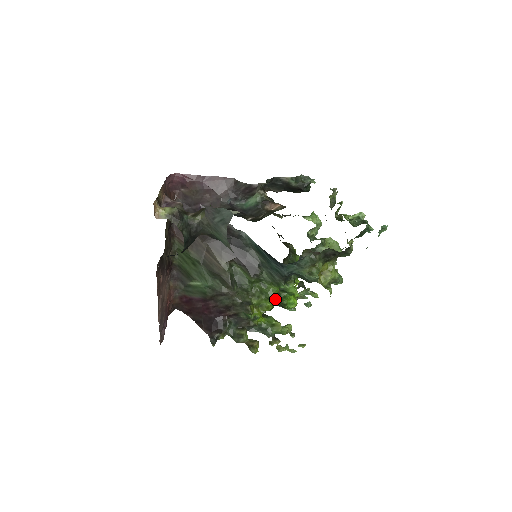
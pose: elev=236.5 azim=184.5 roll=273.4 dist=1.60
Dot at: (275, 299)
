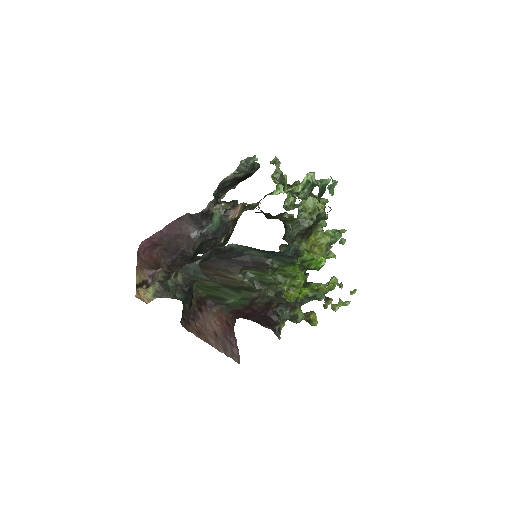
Dot at: occluded
